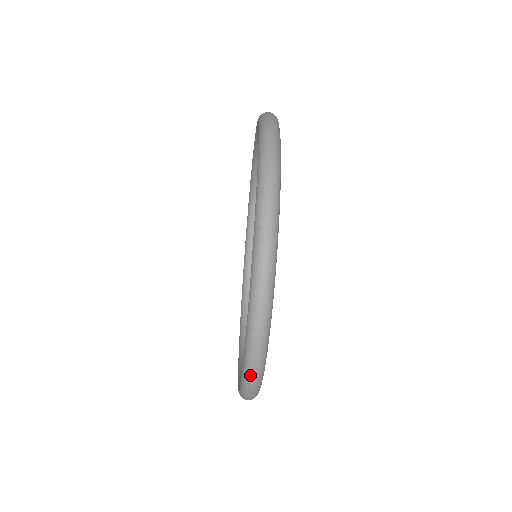
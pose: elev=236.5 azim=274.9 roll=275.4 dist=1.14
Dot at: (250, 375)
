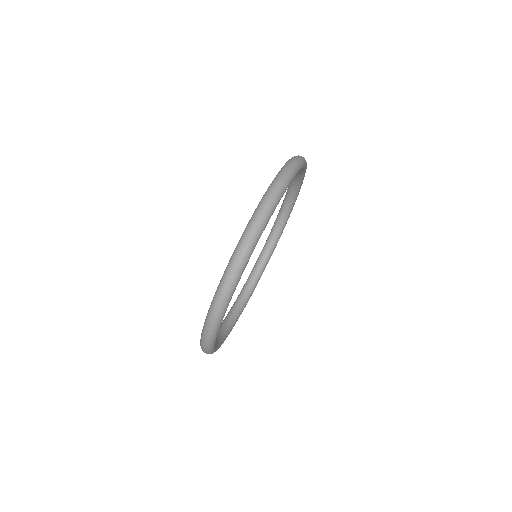
Dot at: (280, 178)
